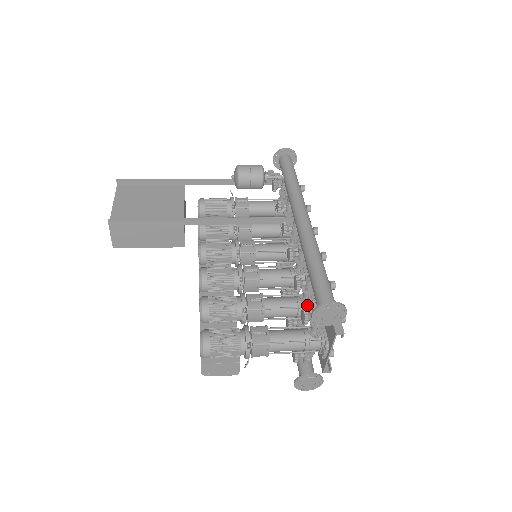
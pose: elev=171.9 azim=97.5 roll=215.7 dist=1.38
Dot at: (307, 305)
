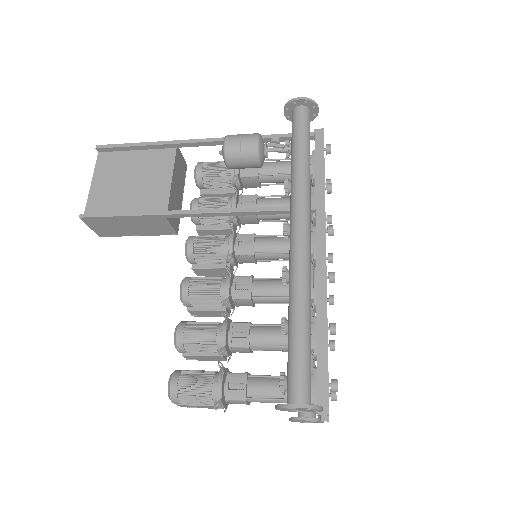
Dot at: occluded
